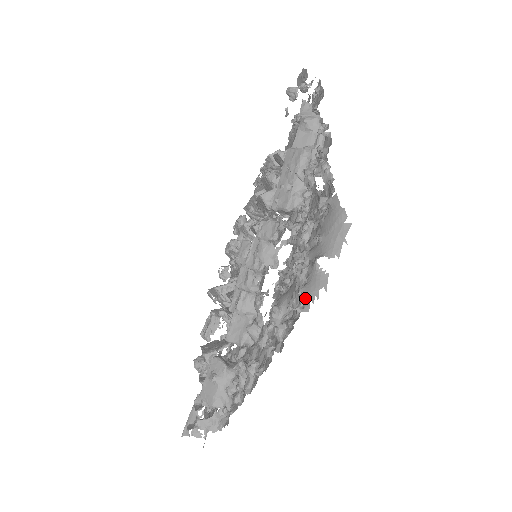
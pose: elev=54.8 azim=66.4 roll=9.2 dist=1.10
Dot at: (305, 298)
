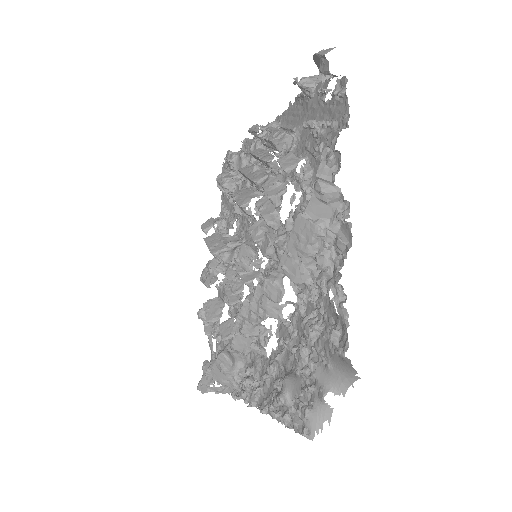
Dot at: (310, 427)
